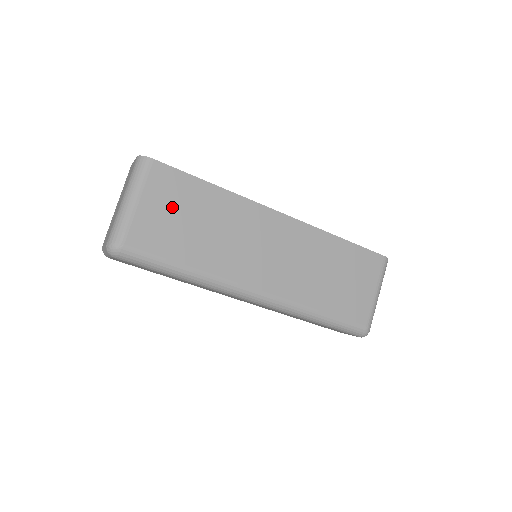
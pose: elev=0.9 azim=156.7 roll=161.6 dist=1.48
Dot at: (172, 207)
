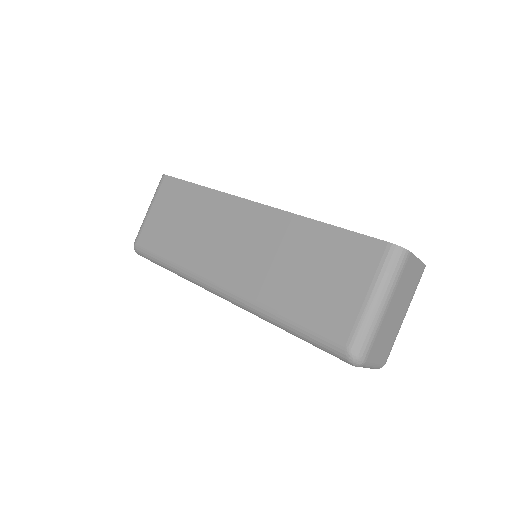
Dot at: (169, 210)
